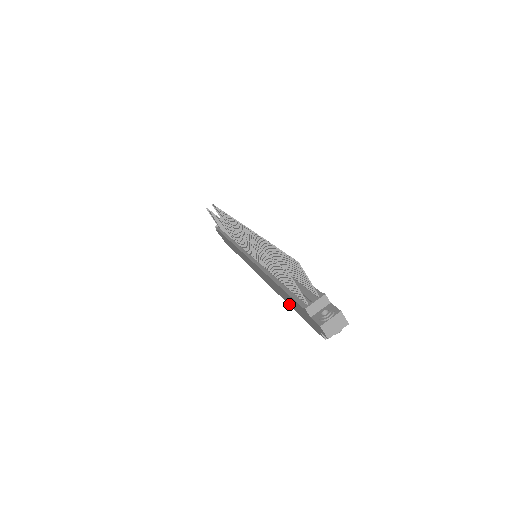
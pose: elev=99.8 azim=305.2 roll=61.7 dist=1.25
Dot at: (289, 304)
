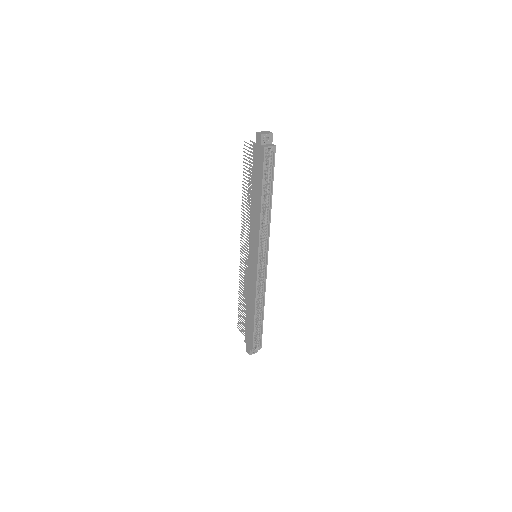
Dot at: (260, 199)
